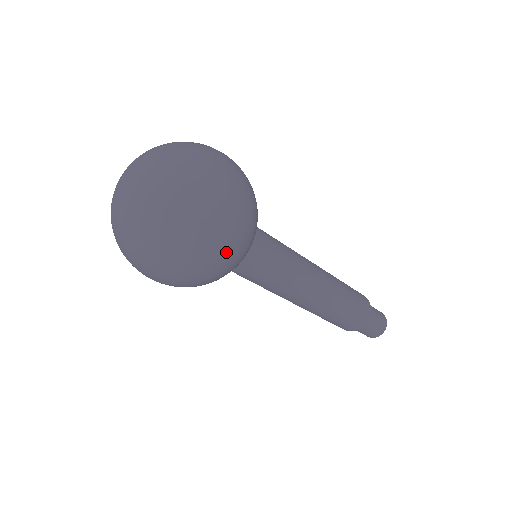
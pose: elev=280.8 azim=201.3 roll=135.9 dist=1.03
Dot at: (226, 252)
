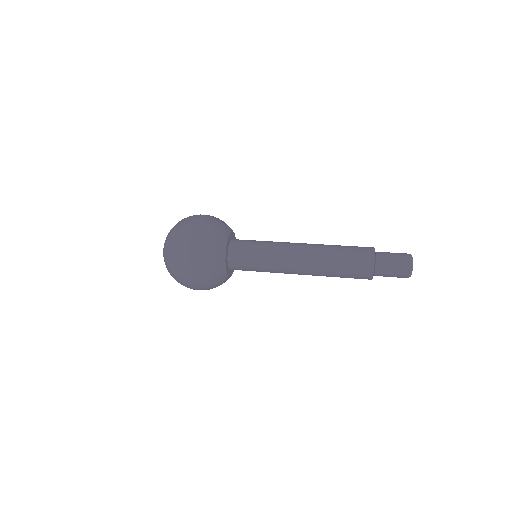
Dot at: (198, 259)
